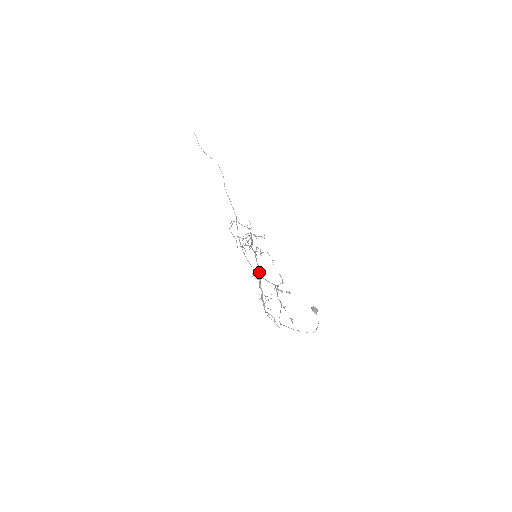
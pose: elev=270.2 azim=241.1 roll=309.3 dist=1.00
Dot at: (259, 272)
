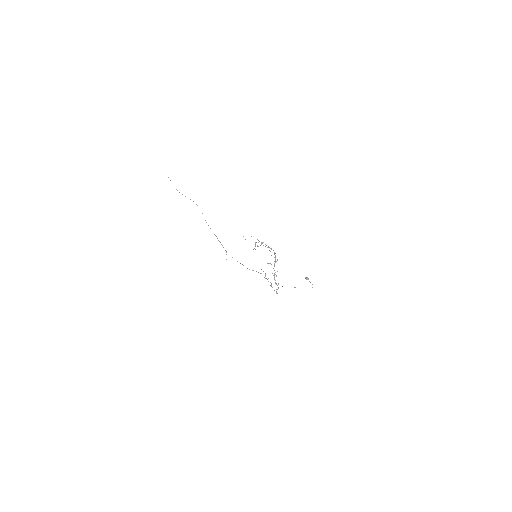
Dot at: (277, 260)
